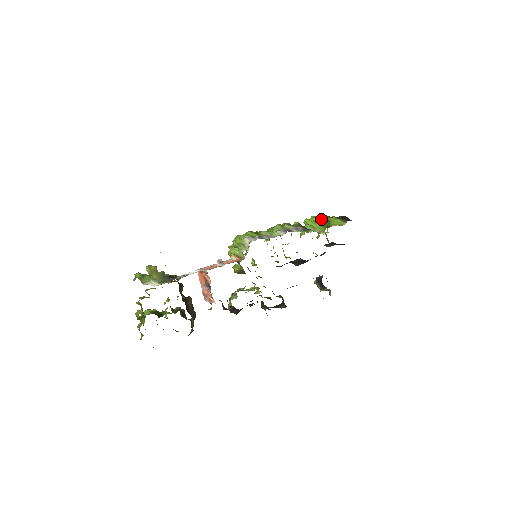
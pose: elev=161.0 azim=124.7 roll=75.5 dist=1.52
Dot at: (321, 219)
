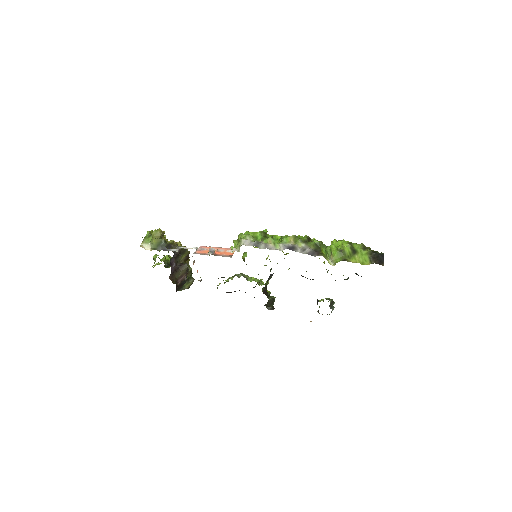
Dot at: (348, 247)
